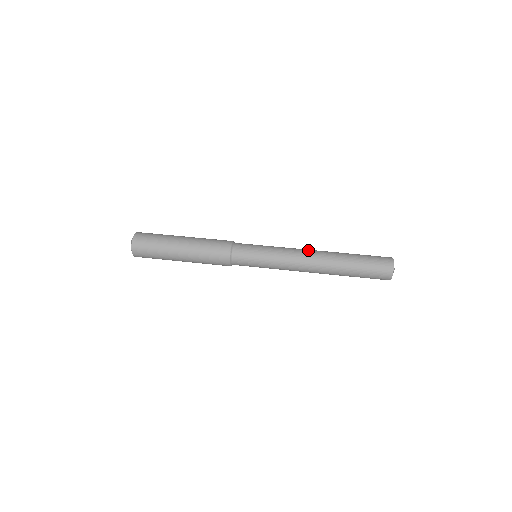
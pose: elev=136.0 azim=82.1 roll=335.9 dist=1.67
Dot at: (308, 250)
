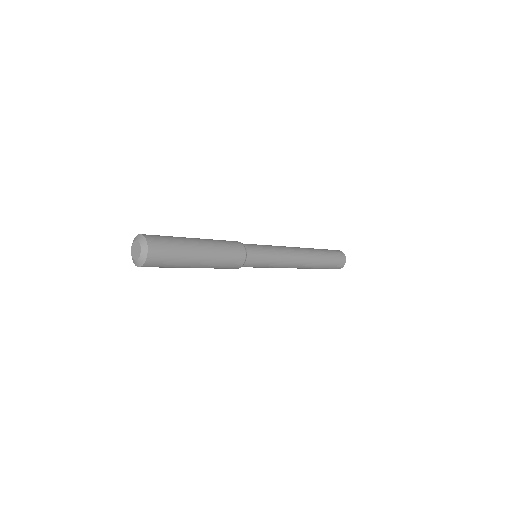
Dot at: occluded
